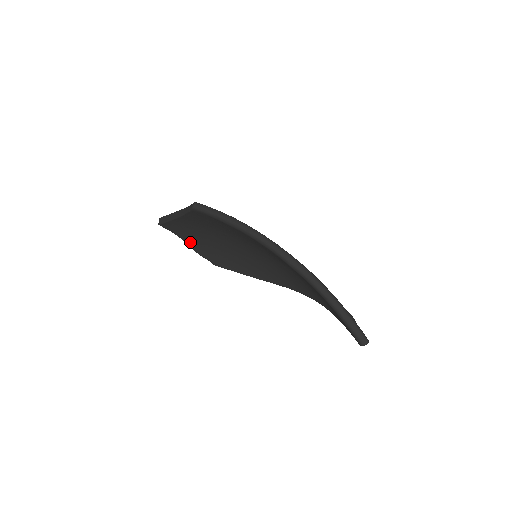
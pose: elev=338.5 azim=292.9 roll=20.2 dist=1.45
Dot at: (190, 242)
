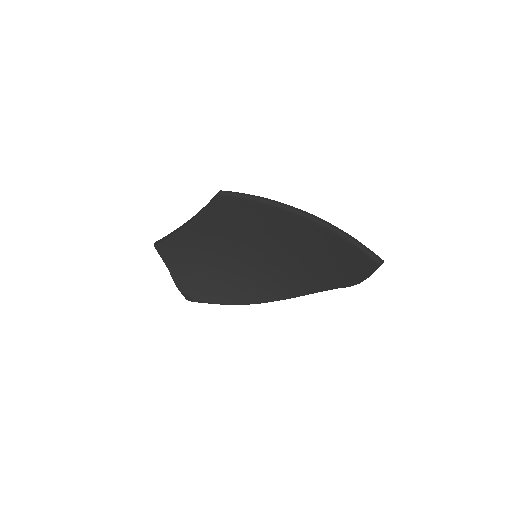
Dot at: (176, 273)
